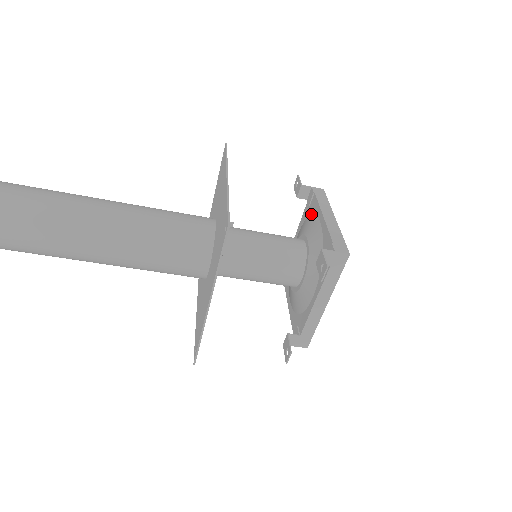
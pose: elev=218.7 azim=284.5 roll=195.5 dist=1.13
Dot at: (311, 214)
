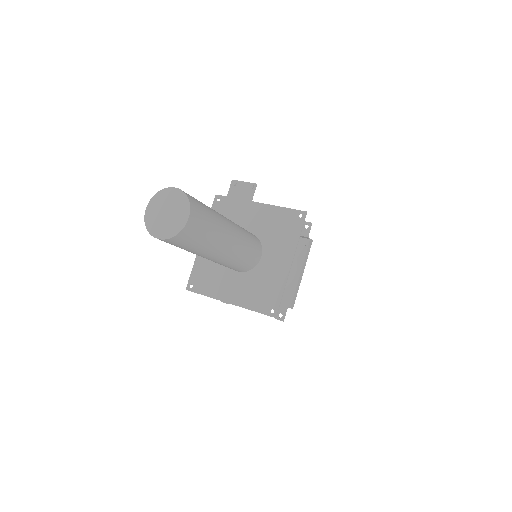
Dot at: (296, 252)
